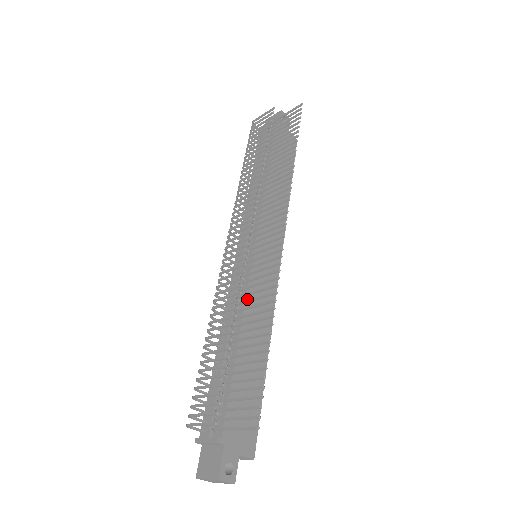
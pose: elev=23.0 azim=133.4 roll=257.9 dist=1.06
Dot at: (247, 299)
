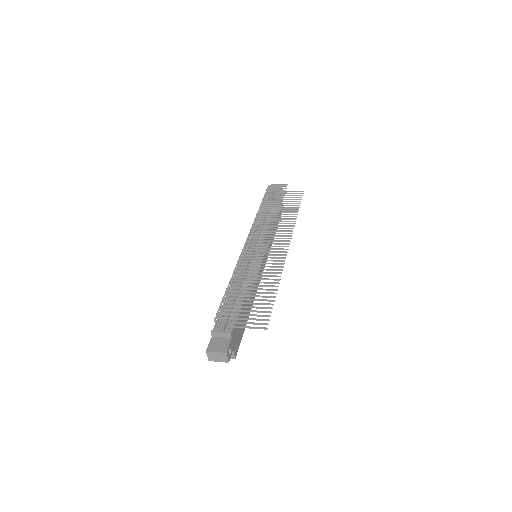
Dot at: occluded
